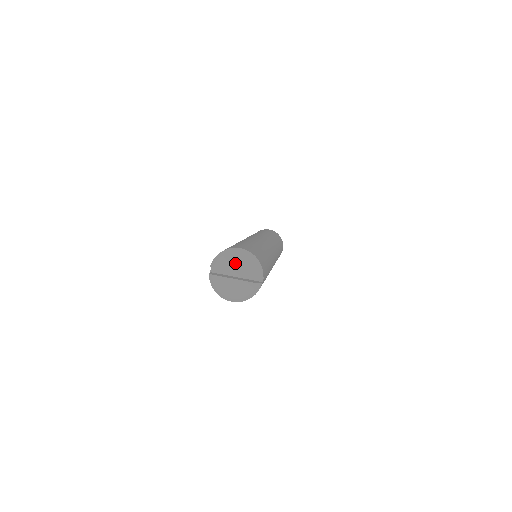
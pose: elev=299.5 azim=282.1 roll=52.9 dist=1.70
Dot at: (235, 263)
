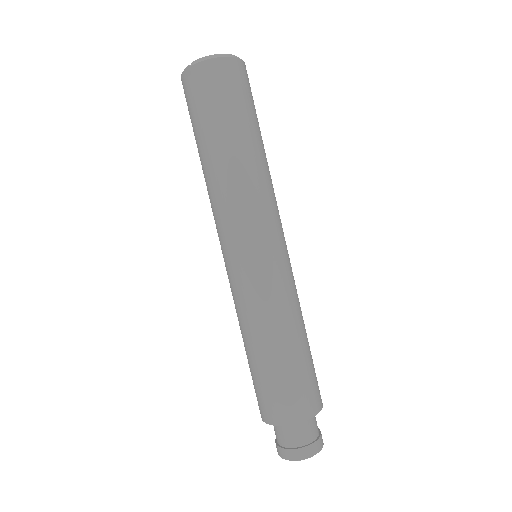
Dot at: occluded
